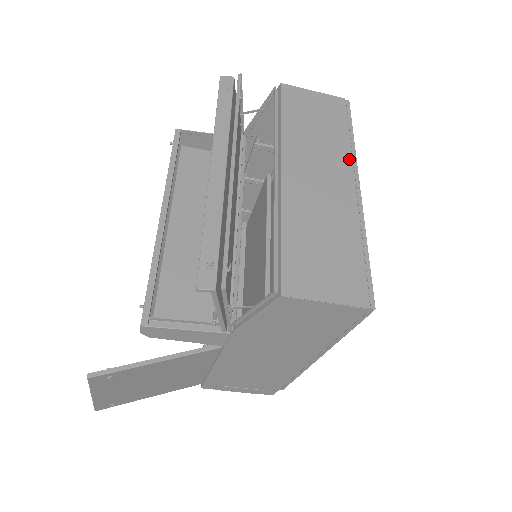
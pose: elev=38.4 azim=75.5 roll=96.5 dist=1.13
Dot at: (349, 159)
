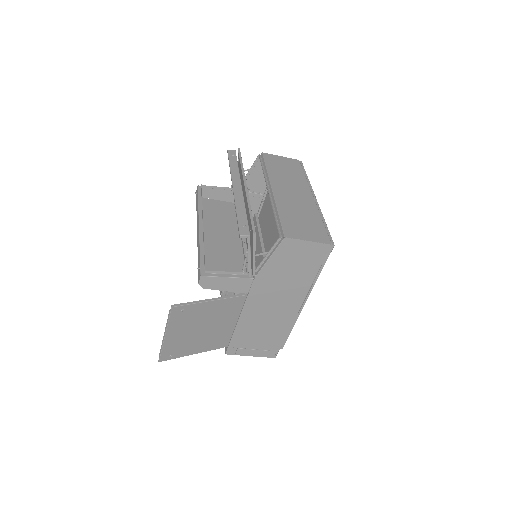
Dot at: (307, 185)
